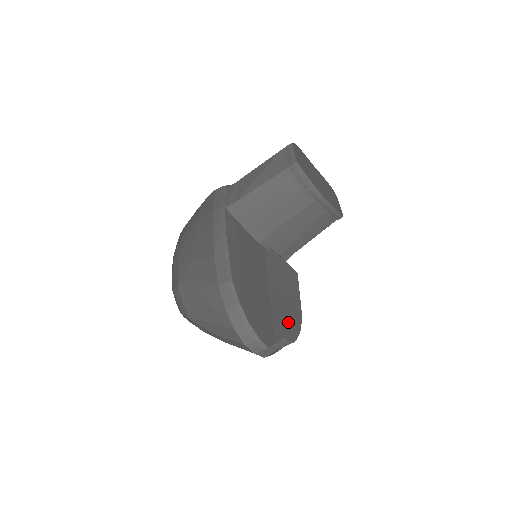
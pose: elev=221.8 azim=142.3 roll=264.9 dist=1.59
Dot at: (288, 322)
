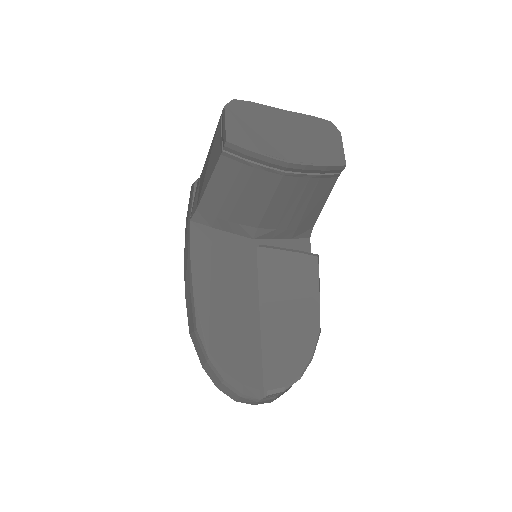
Dot at: (286, 355)
